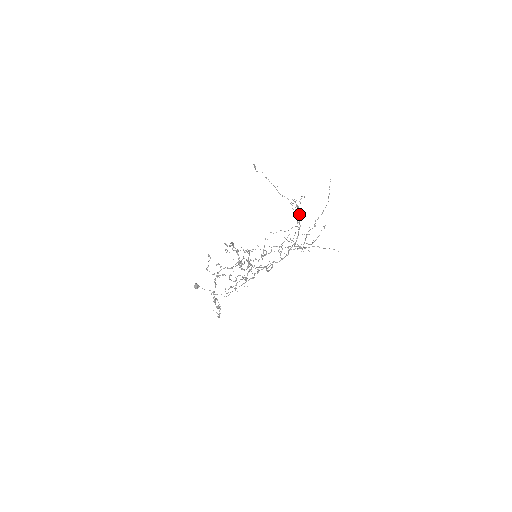
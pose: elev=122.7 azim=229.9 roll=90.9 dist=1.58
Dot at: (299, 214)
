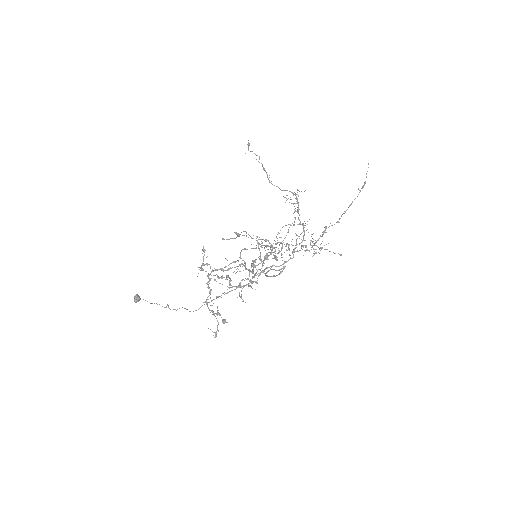
Dot at: (299, 209)
